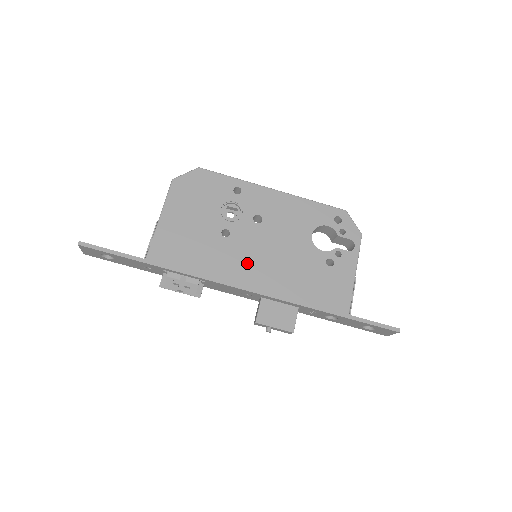
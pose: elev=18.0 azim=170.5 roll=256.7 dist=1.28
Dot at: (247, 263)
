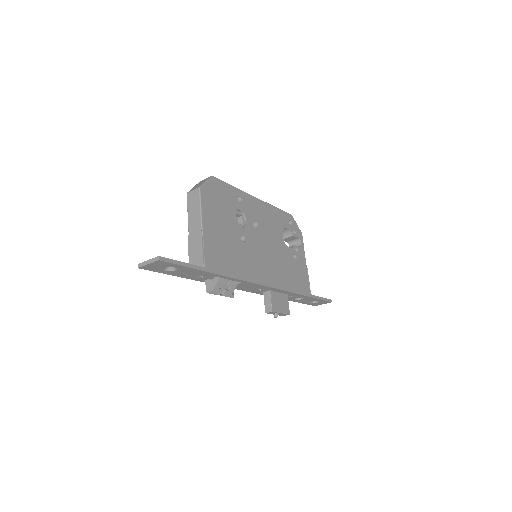
Dot at: (260, 263)
